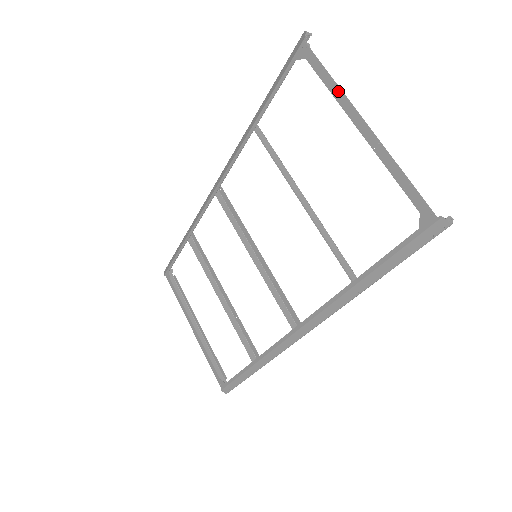
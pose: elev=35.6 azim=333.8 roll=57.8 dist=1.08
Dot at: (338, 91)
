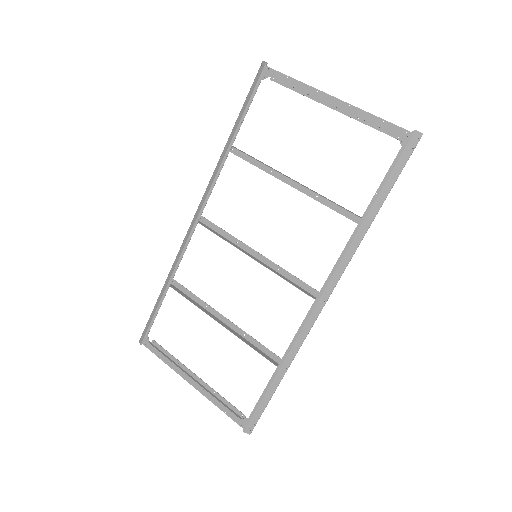
Dot at: (305, 86)
